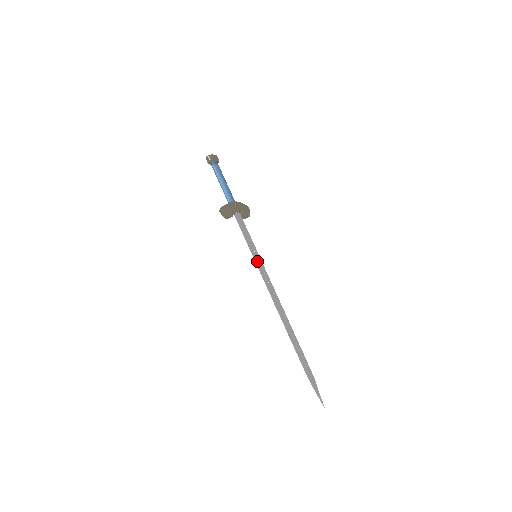
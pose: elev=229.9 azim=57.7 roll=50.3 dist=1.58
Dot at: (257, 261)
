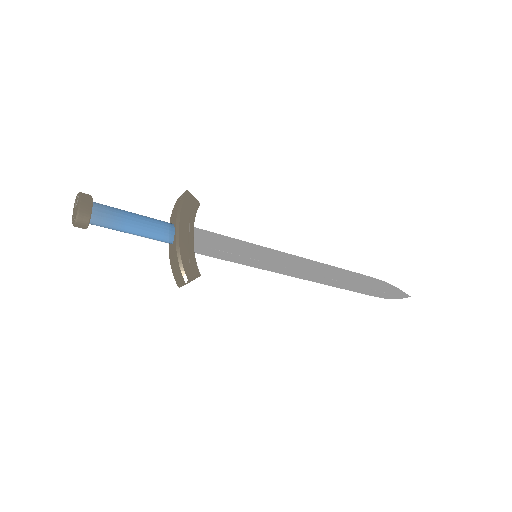
Dot at: (264, 266)
